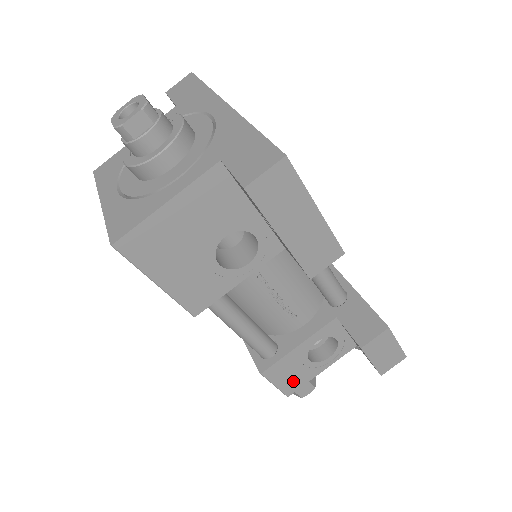
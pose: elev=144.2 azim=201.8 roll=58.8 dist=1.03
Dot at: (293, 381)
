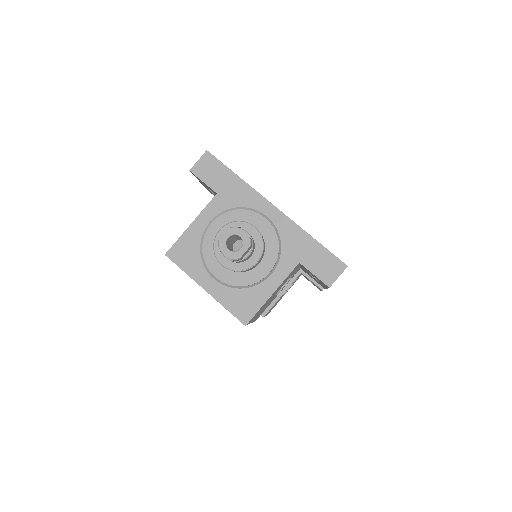
Dot at: (272, 308)
